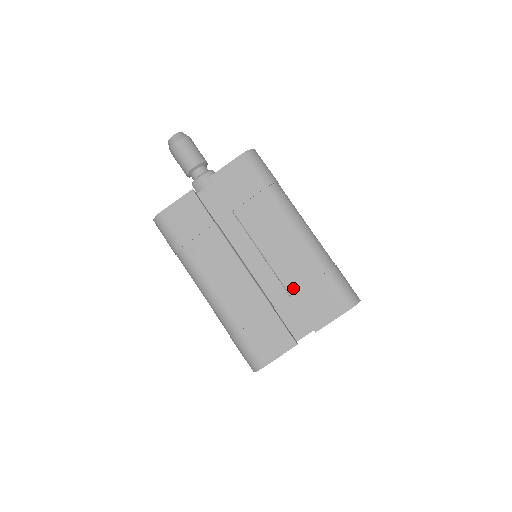
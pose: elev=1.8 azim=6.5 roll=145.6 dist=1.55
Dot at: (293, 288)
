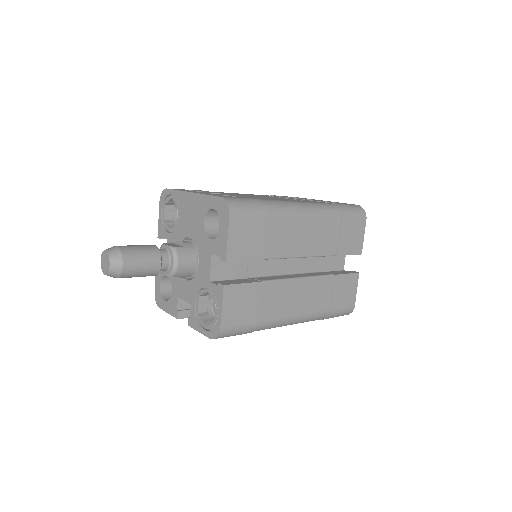
Dot at: (334, 250)
